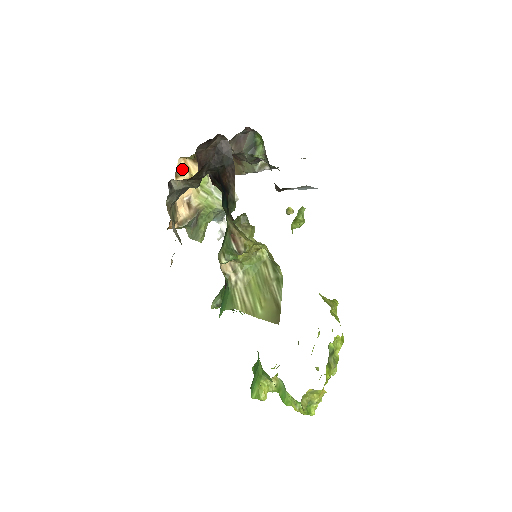
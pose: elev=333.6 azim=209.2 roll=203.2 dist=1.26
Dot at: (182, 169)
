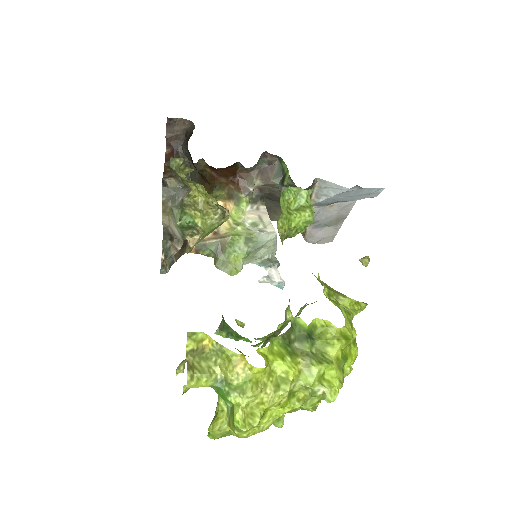
Dot at: occluded
